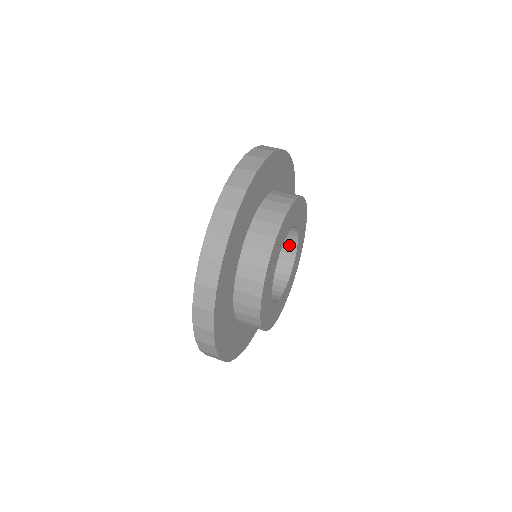
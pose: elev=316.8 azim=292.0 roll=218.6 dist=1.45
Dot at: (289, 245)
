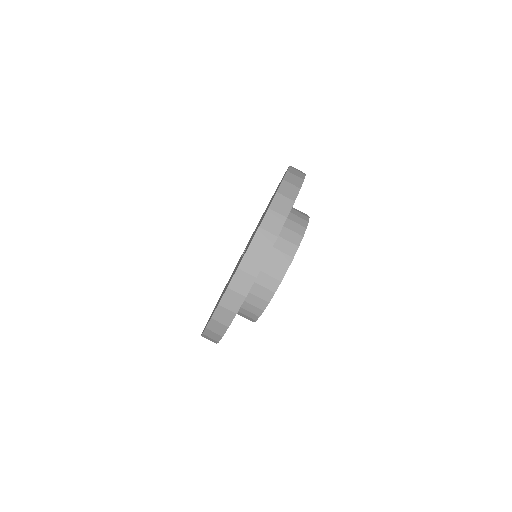
Dot at: occluded
